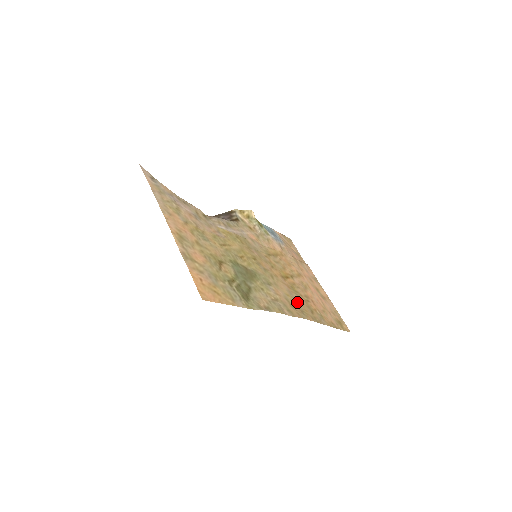
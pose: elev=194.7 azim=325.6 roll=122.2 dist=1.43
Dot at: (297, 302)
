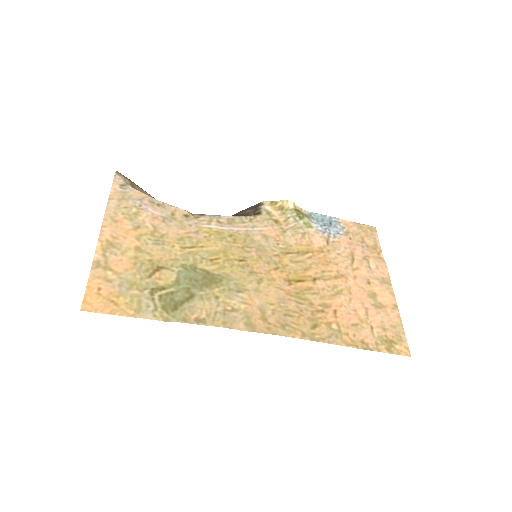
Dot at: (286, 313)
